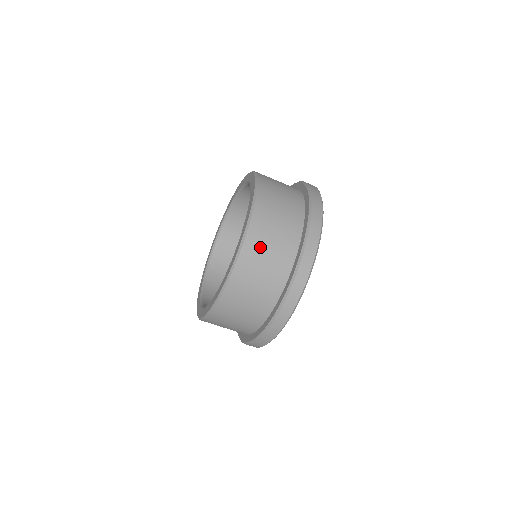
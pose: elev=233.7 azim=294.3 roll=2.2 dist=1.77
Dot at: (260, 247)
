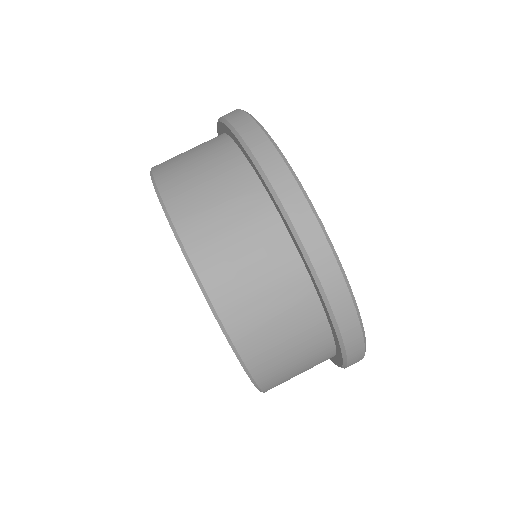
Dot at: occluded
